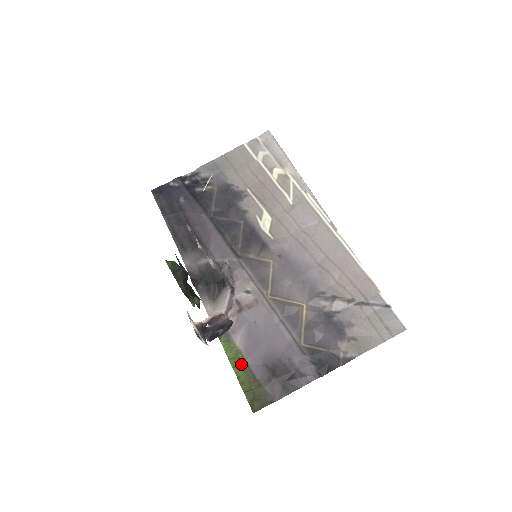
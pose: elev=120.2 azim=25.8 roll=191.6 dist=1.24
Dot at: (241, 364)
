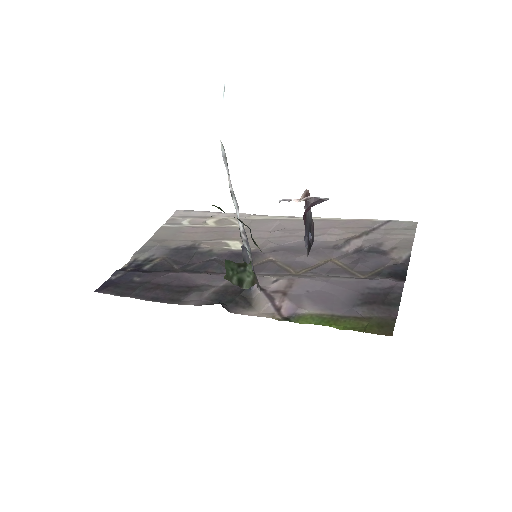
Dot at: (334, 319)
